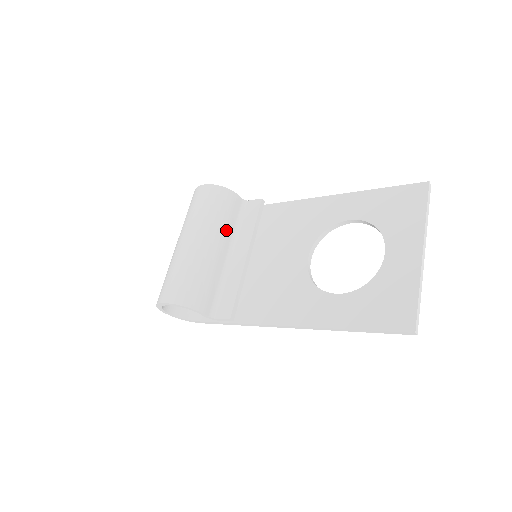
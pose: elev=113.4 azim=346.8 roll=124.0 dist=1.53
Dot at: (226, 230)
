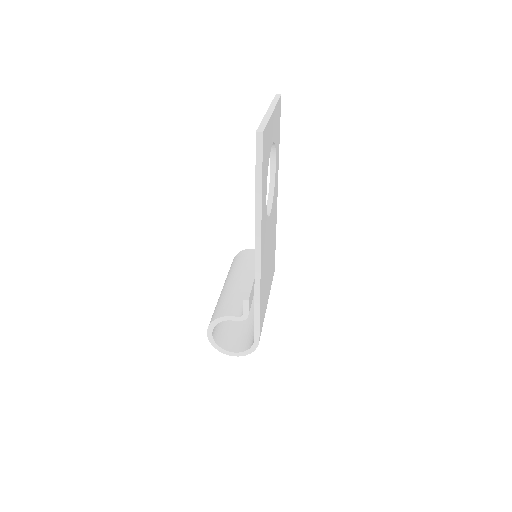
Dot at: (244, 268)
